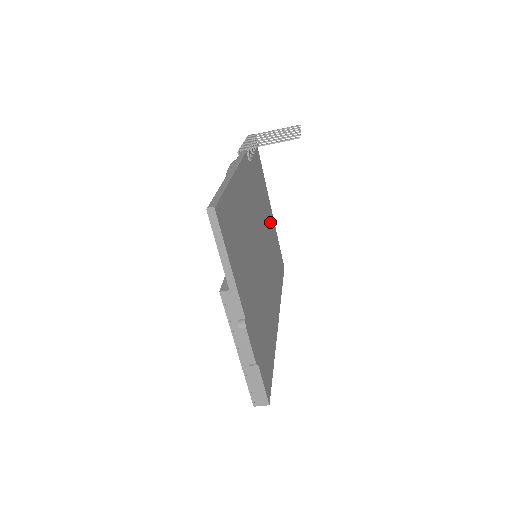
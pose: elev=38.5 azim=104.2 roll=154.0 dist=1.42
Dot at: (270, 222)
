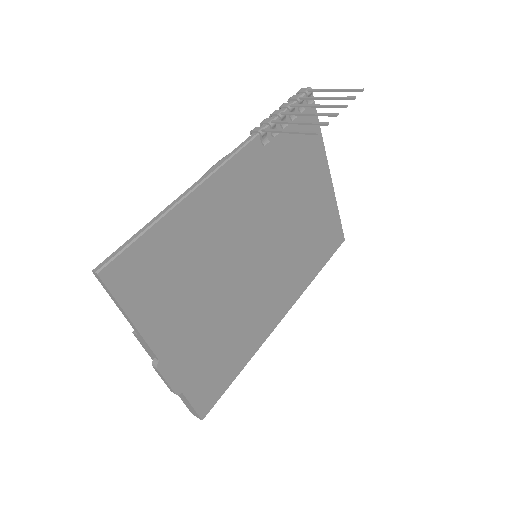
Dot at: (316, 199)
